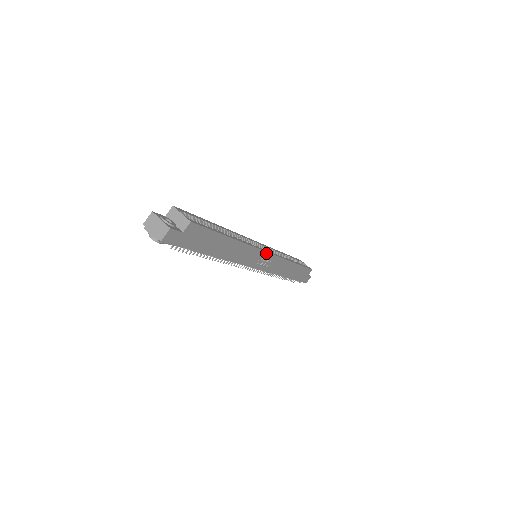
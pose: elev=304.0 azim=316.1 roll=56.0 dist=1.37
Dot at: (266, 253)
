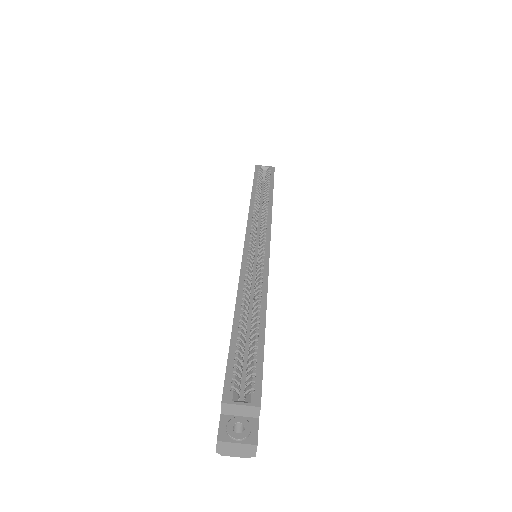
Dot at: (269, 252)
